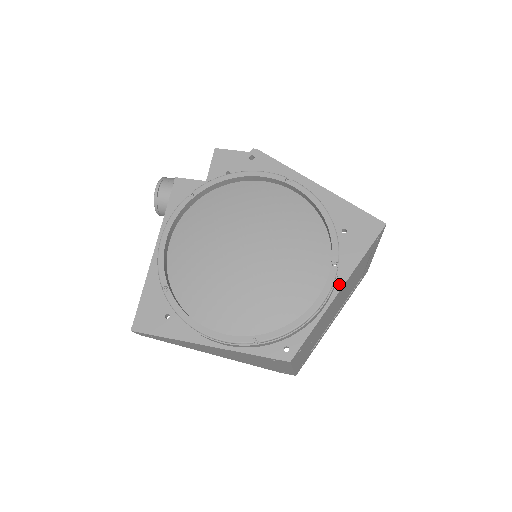
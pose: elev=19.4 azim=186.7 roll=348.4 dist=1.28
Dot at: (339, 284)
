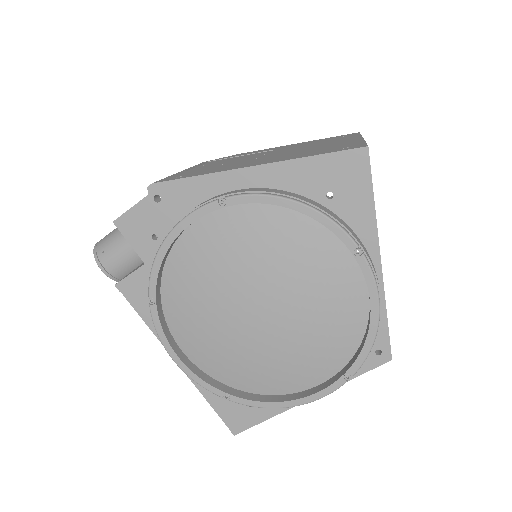
Dot at: (374, 256)
